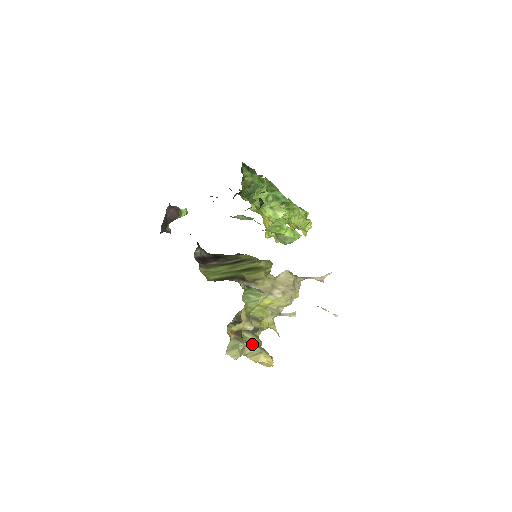
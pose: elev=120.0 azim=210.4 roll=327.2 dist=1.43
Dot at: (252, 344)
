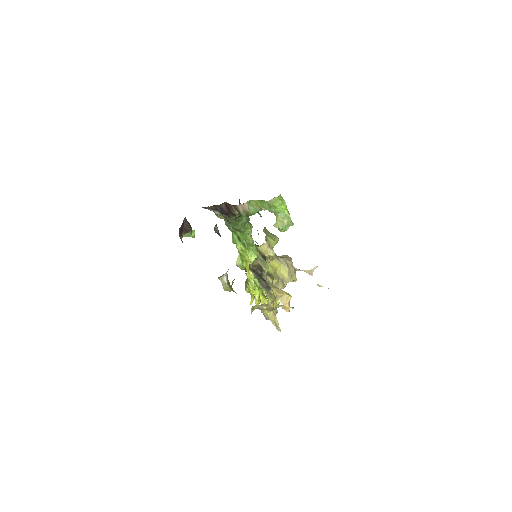
Dot at: occluded
